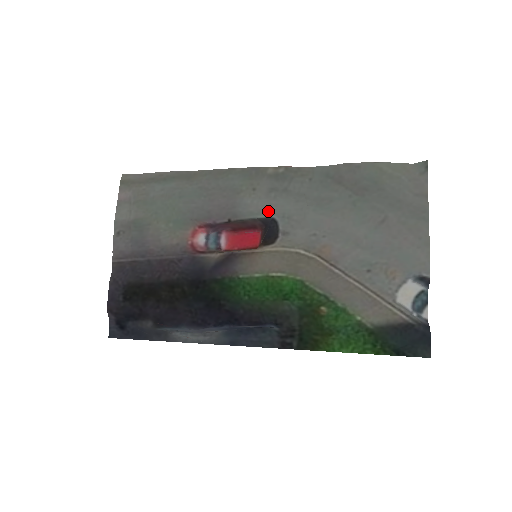
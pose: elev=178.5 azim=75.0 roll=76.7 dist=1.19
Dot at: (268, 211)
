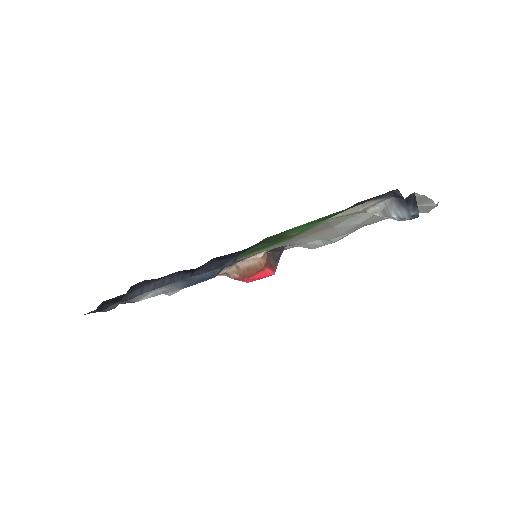
Dot at: (285, 247)
